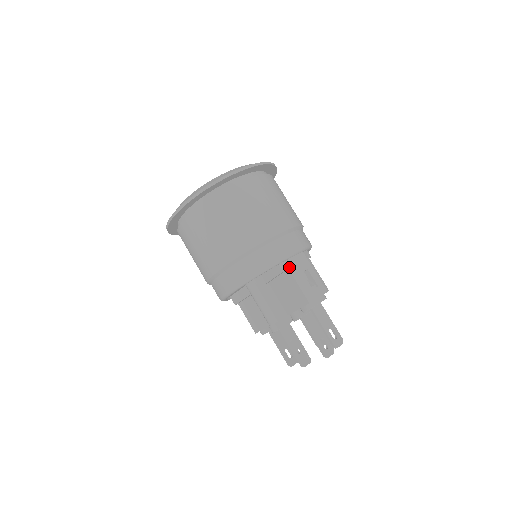
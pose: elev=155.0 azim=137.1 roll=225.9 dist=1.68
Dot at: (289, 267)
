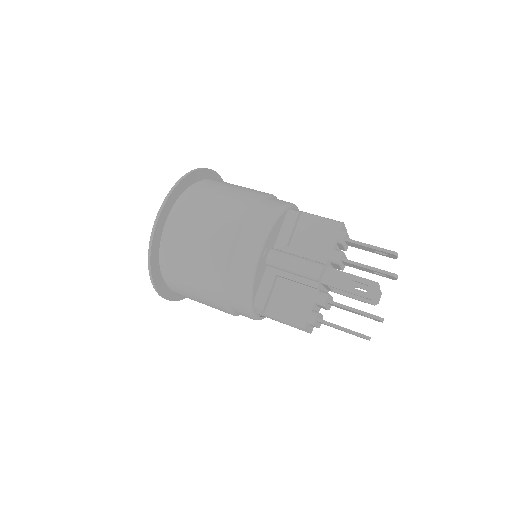
Dot at: (301, 211)
